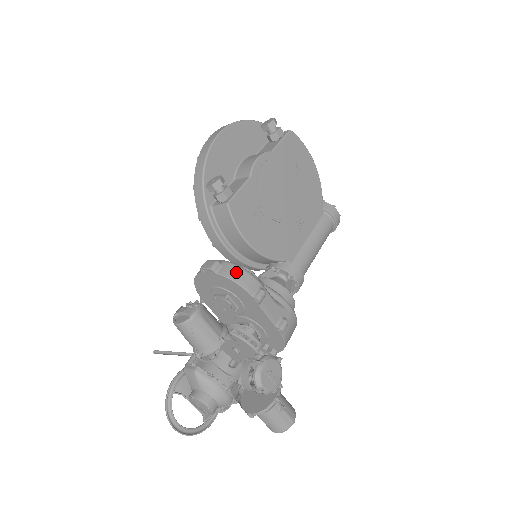
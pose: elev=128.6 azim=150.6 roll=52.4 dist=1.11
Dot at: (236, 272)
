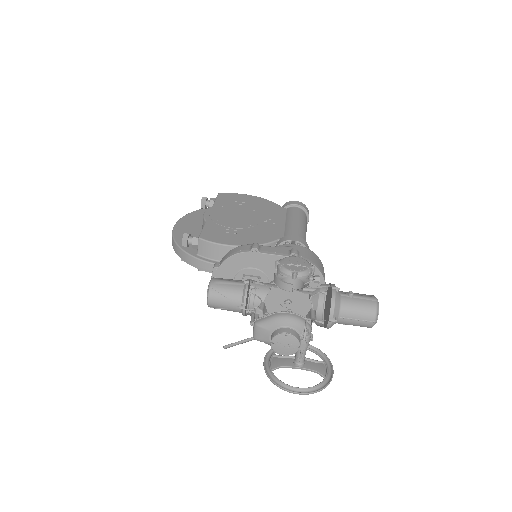
Dot at: (229, 253)
